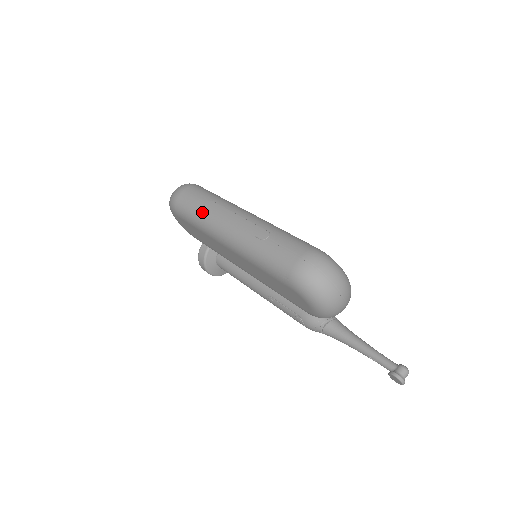
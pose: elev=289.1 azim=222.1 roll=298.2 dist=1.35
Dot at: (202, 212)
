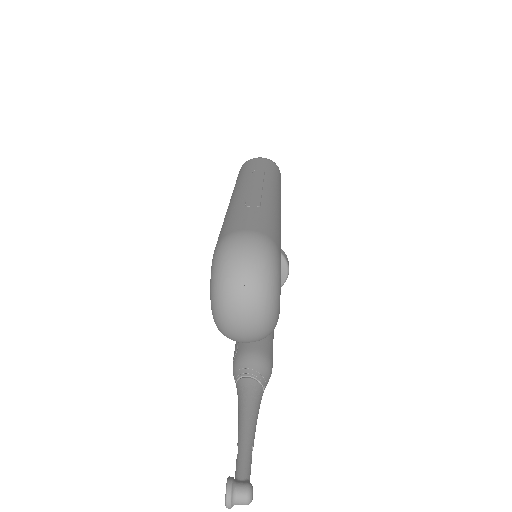
Dot at: (246, 173)
